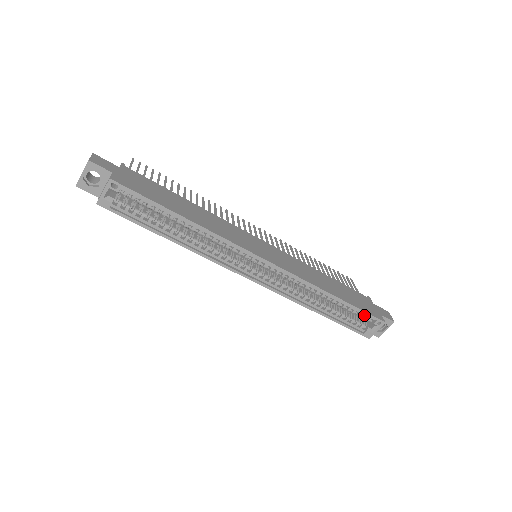
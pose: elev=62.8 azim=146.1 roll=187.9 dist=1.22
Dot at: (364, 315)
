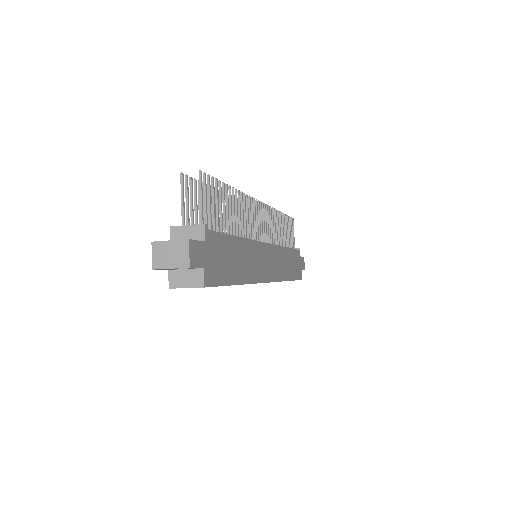
Dot at: occluded
